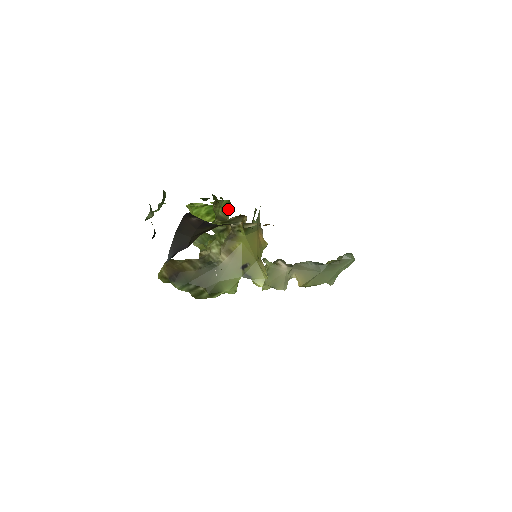
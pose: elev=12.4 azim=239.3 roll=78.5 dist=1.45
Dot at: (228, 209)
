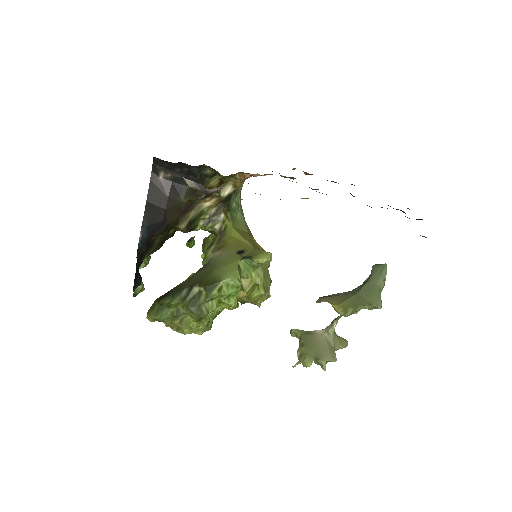
Dot at: occluded
